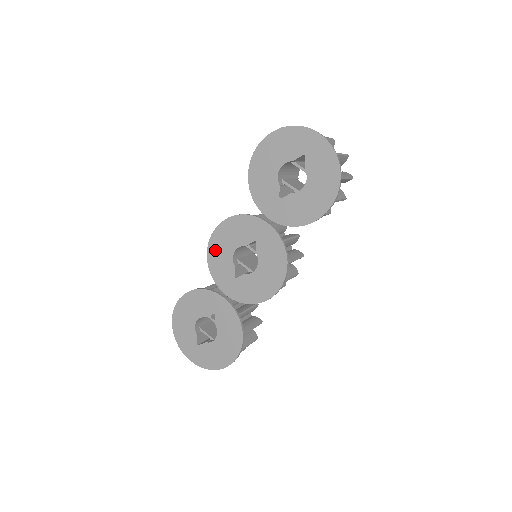
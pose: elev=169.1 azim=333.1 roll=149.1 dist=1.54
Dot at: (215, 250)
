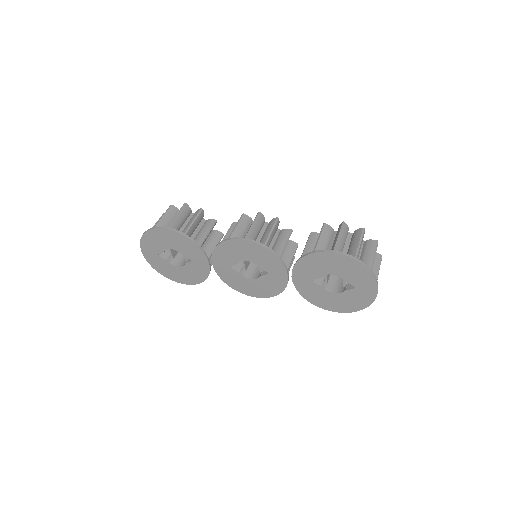
Dot at: (234, 246)
